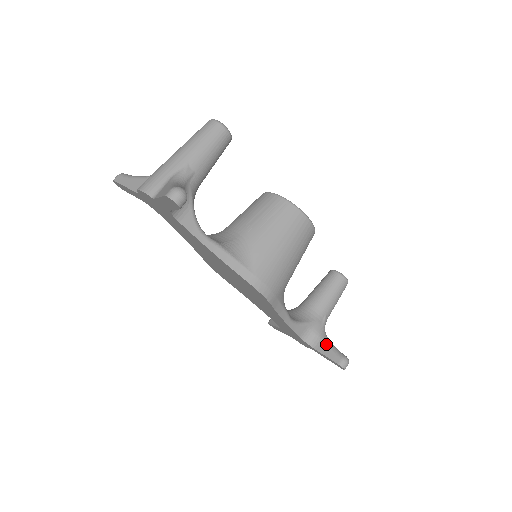
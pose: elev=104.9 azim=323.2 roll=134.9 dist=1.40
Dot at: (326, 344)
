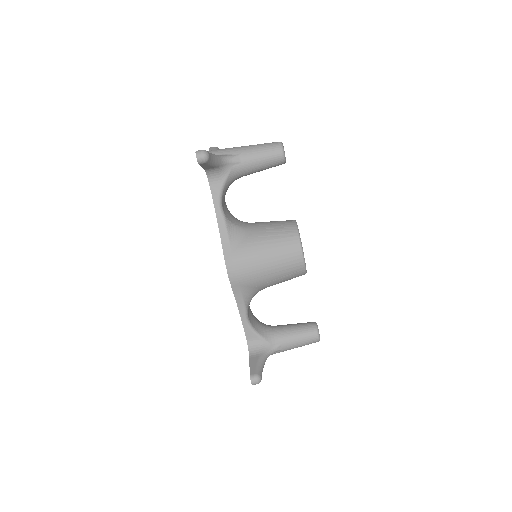
Dot at: (258, 359)
